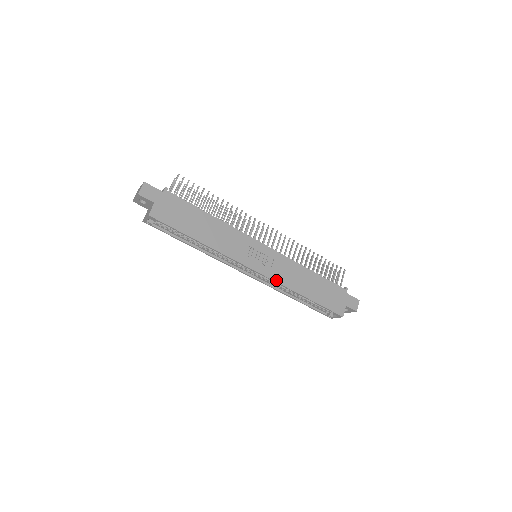
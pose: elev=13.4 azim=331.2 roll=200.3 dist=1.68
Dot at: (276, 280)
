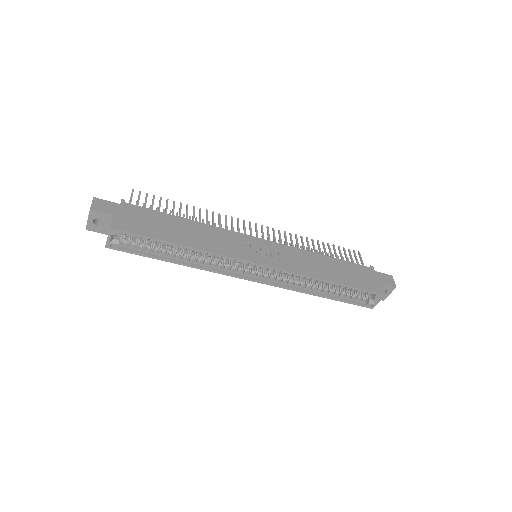
Dot at: (291, 270)
